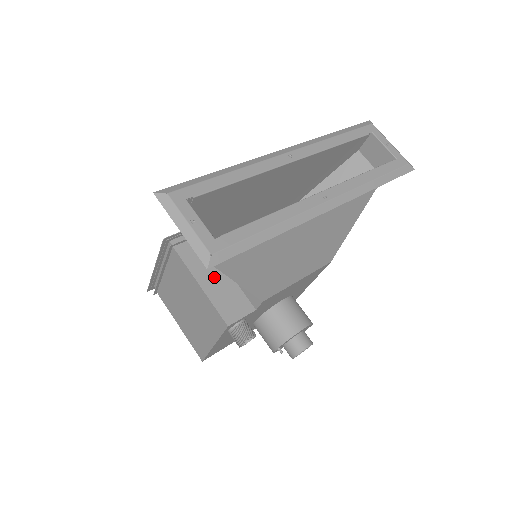
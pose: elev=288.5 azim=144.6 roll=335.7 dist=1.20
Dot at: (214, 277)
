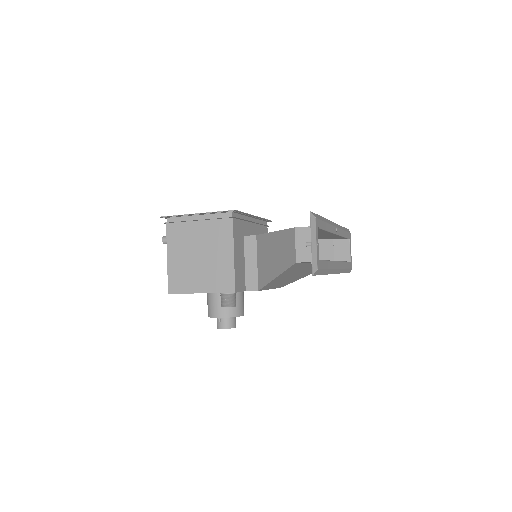
Dot at: (240, 255)
